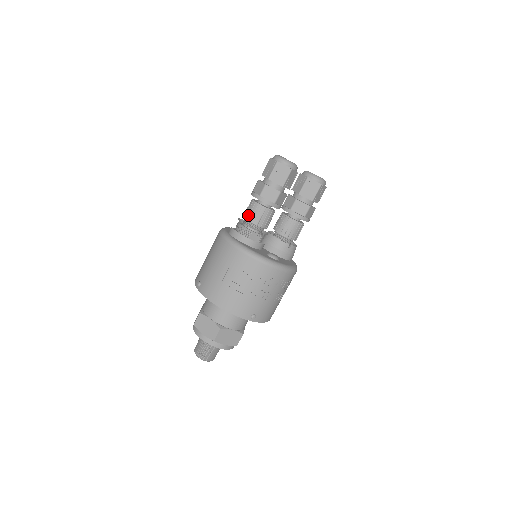
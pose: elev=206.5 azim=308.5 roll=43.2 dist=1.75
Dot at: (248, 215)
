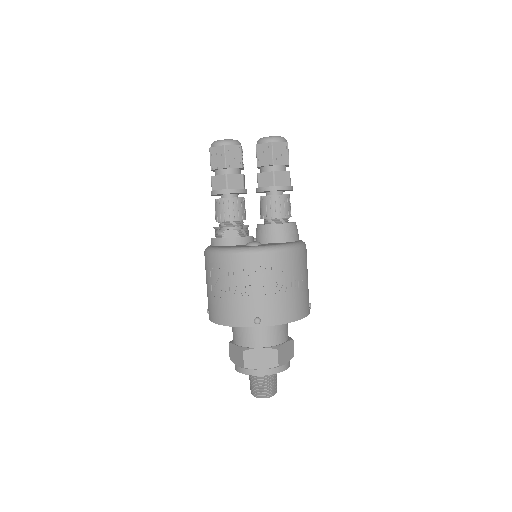
Dot at: (215, 216)
